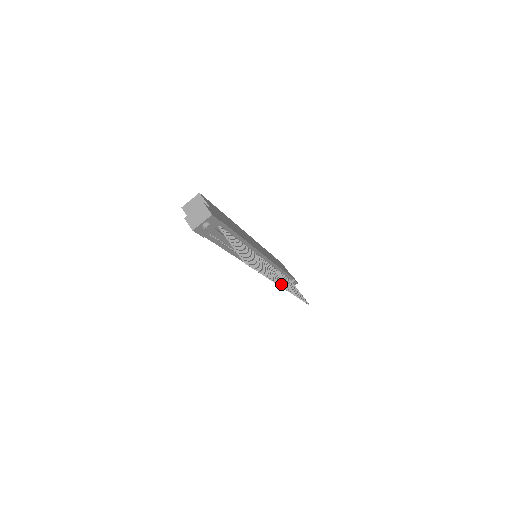
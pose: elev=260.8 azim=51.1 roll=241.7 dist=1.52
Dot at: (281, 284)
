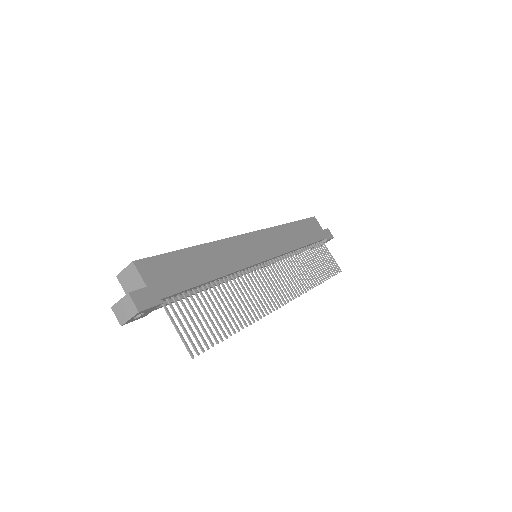
Dot at: (282, 299)
